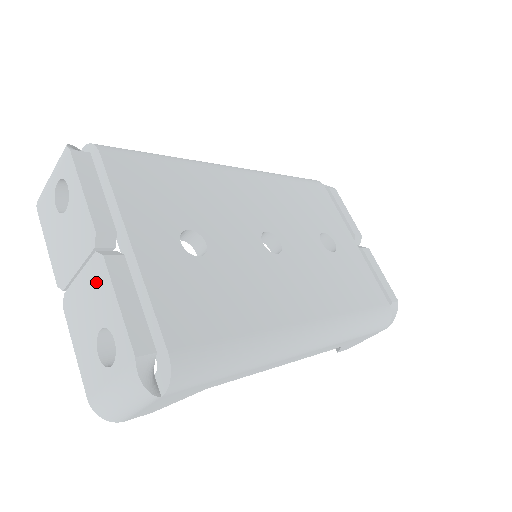
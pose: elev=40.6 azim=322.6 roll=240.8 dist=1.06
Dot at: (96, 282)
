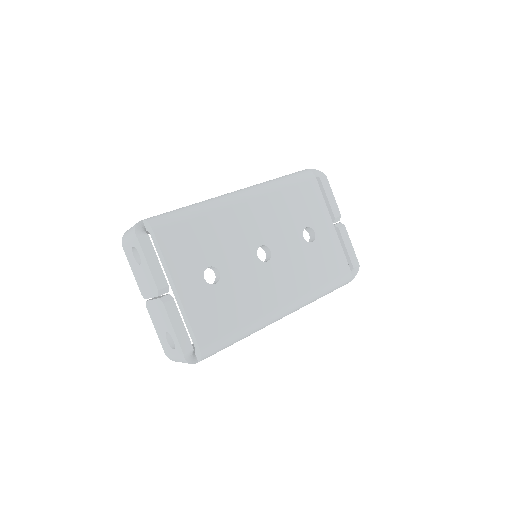
Dot at: (161, 311)
